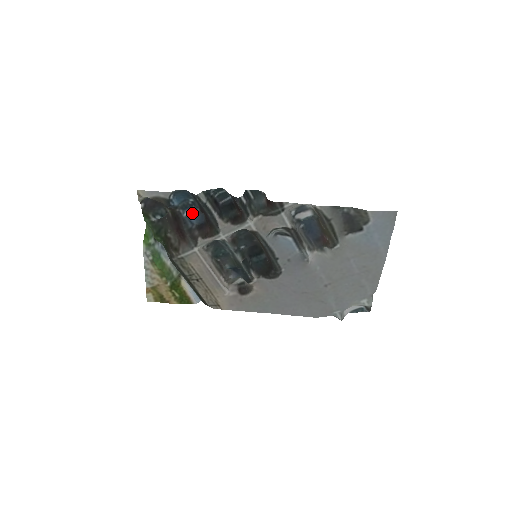
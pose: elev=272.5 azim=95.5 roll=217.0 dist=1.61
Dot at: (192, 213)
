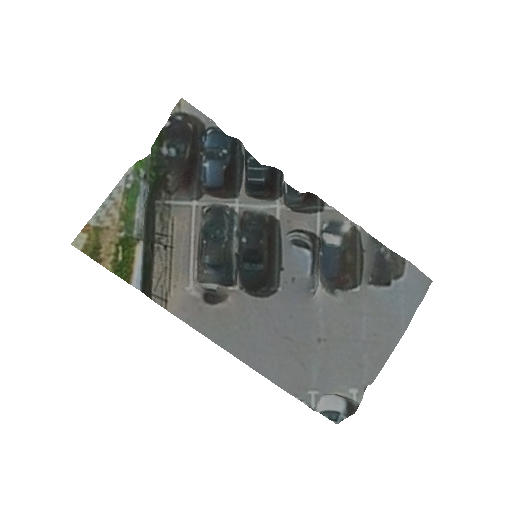
Dot at: (213, 169)
